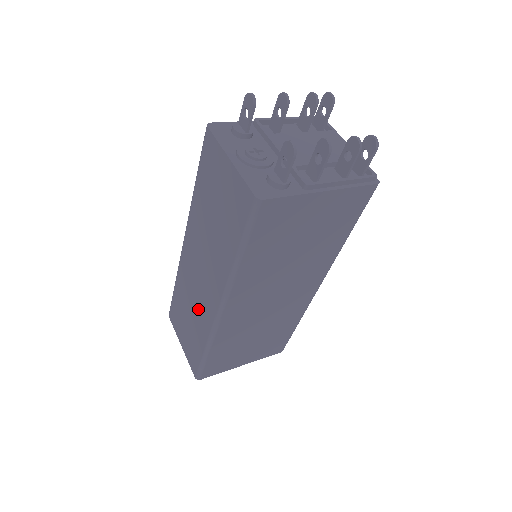
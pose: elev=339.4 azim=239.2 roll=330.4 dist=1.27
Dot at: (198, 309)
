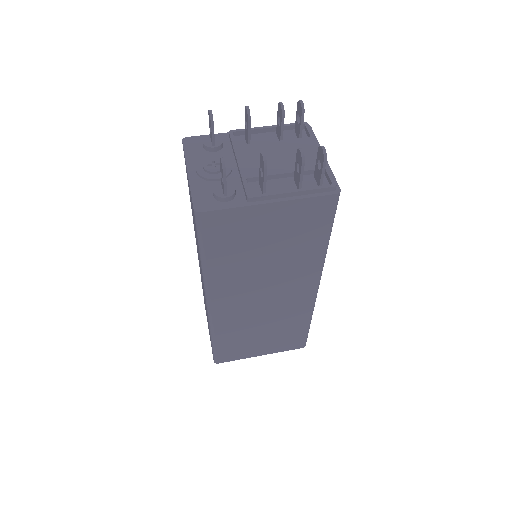
Dot at: occluded
